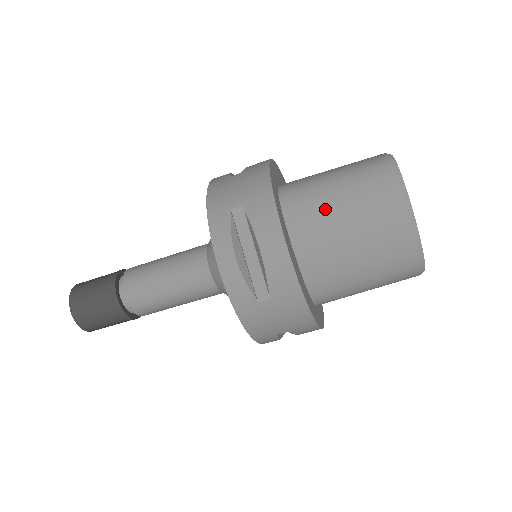
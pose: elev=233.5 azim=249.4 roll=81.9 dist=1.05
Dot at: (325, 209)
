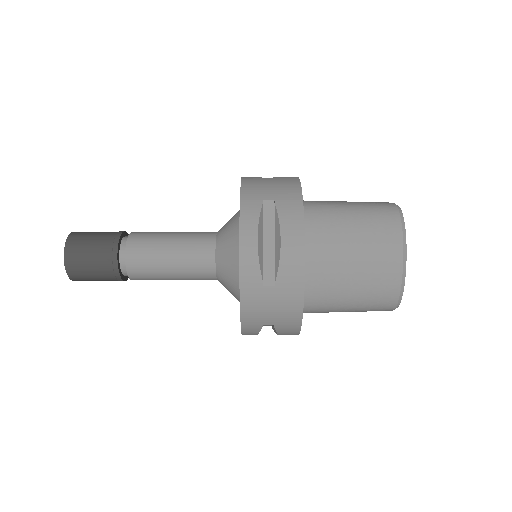
Dot at: (338, 227)
